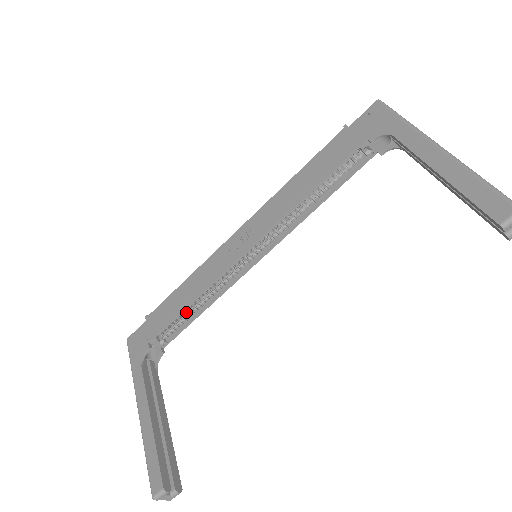
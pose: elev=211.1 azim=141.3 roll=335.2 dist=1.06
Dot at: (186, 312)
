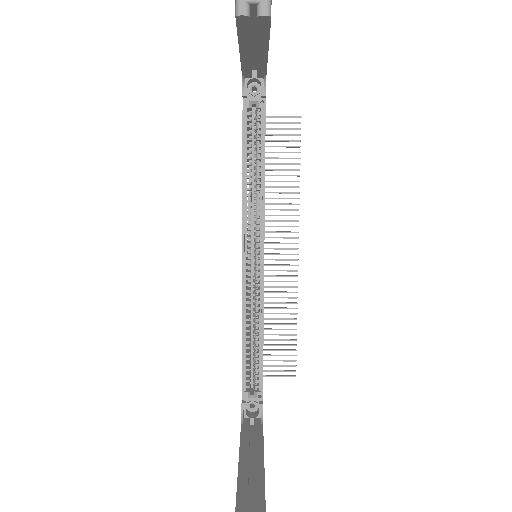
Dot at: (254, 351)
